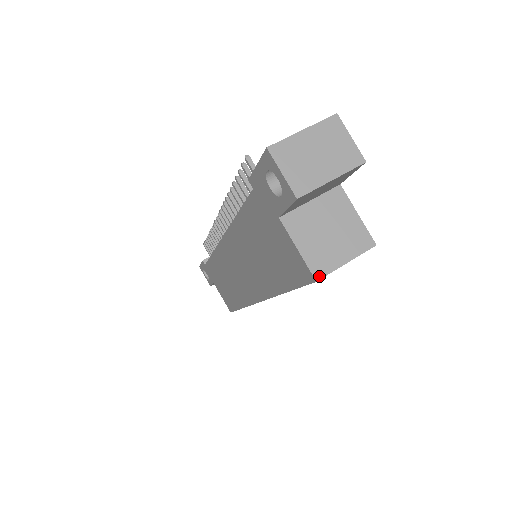
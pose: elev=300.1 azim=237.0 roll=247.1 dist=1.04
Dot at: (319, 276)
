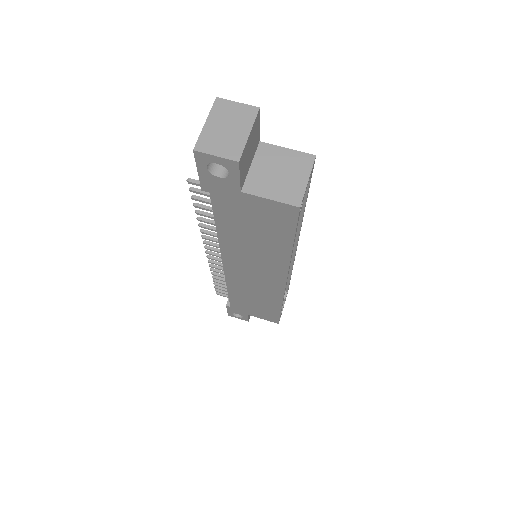
Dot at: (299, 203)
